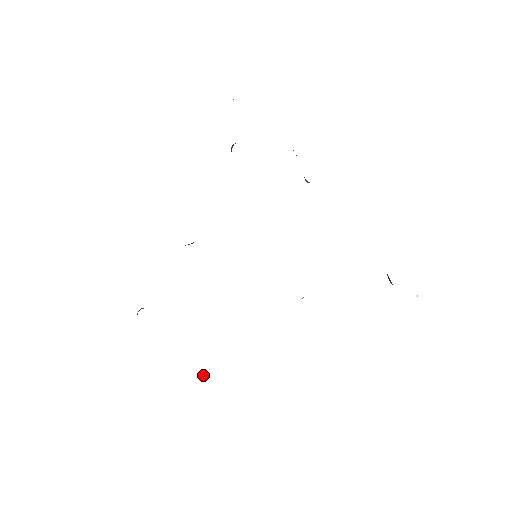
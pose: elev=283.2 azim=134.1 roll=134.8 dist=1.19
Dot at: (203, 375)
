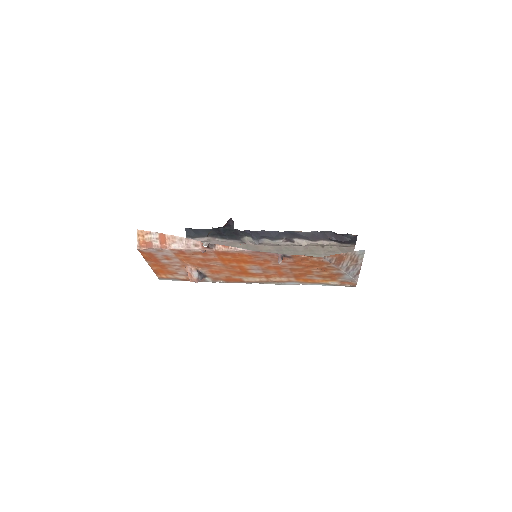
Dot at: (279, 257)
